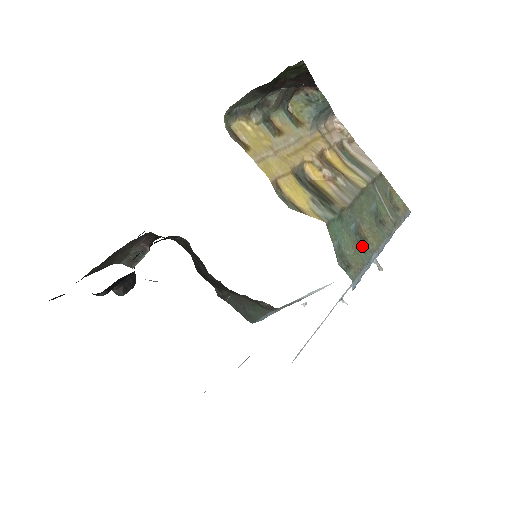
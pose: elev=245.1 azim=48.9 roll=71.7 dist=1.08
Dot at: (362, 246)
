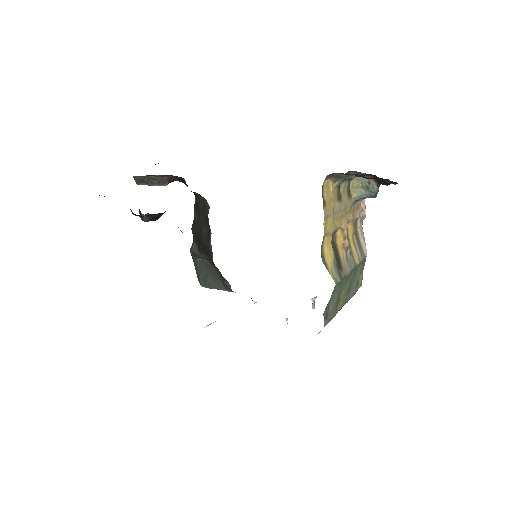
Dot at: (336, 305)
